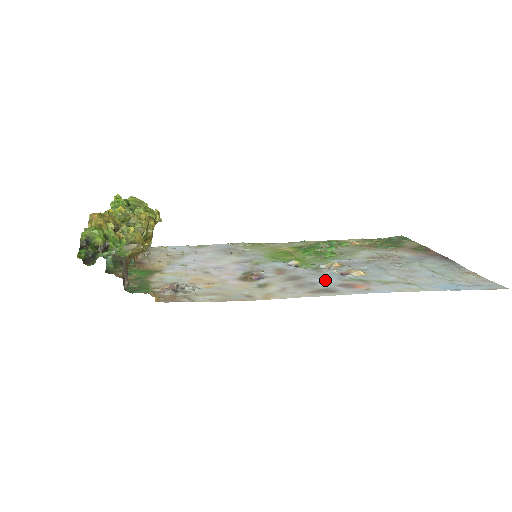
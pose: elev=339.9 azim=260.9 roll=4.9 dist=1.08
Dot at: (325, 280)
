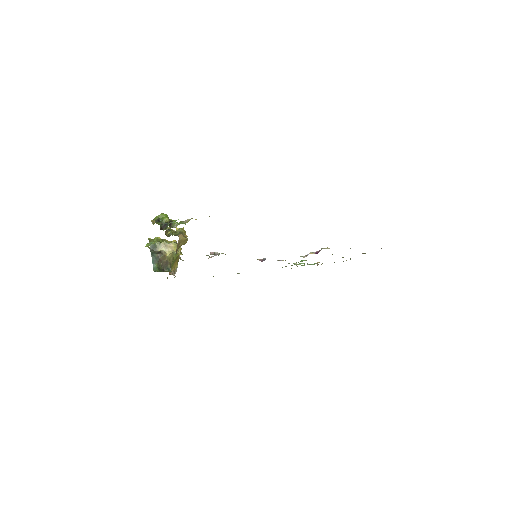
Dot at: occluded
